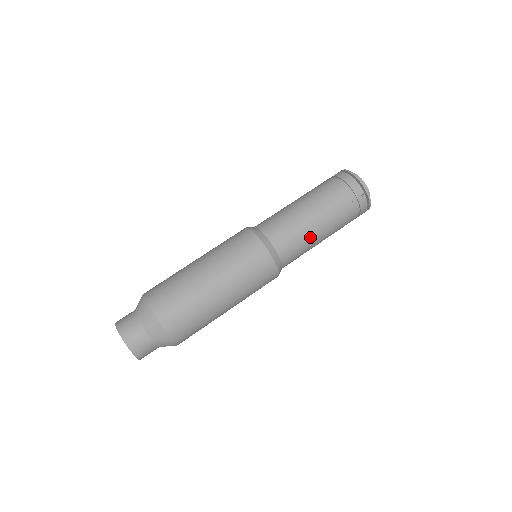
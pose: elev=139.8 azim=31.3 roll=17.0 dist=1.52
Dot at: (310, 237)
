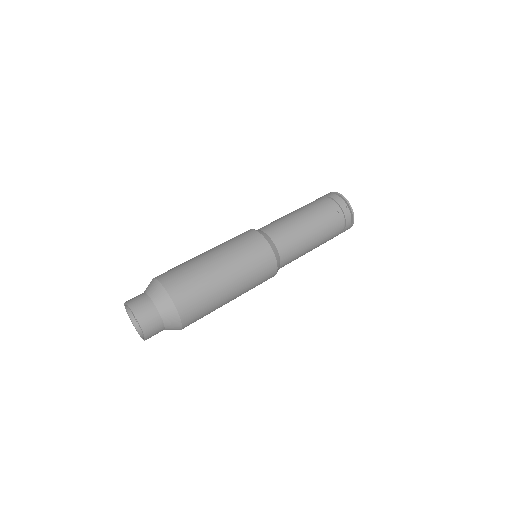
Dot at: (304, 237)
